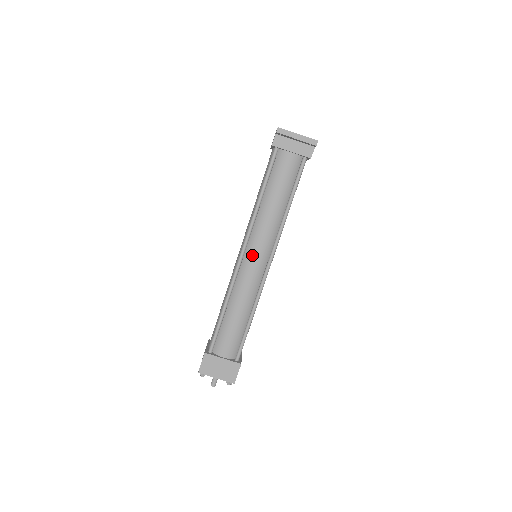
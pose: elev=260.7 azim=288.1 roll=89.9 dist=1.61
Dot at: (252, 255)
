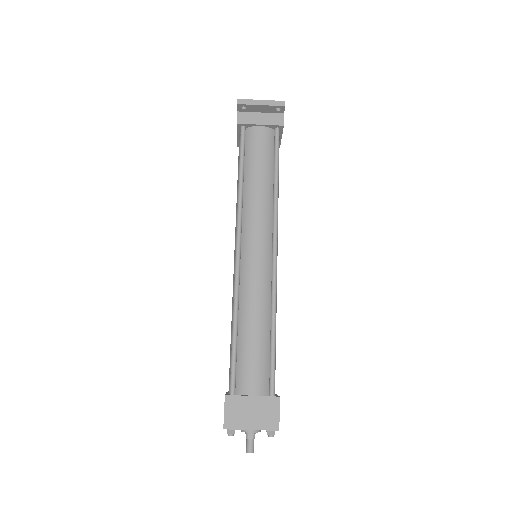
Dot at: (250, 247)
